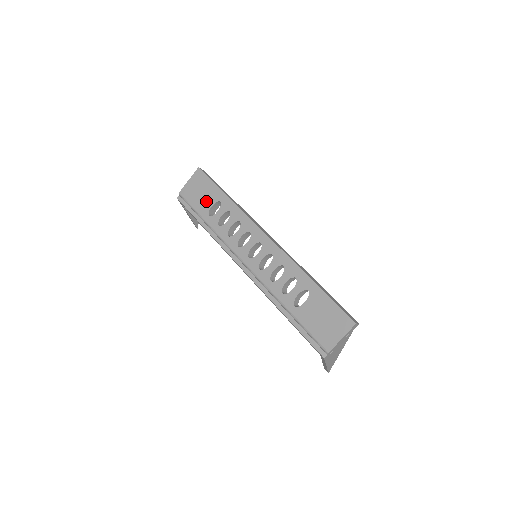
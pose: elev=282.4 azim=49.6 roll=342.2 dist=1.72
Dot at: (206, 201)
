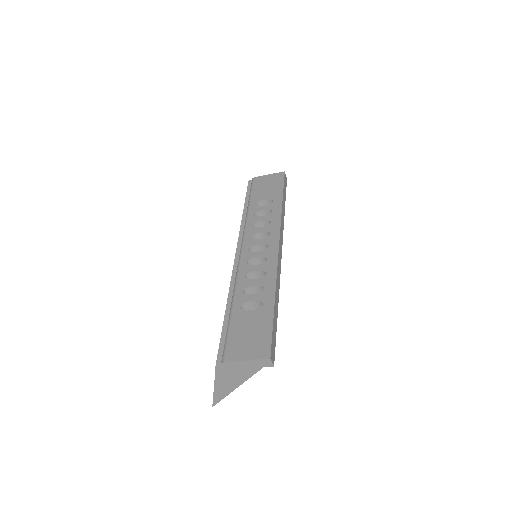
Dot at: (265, 194)
